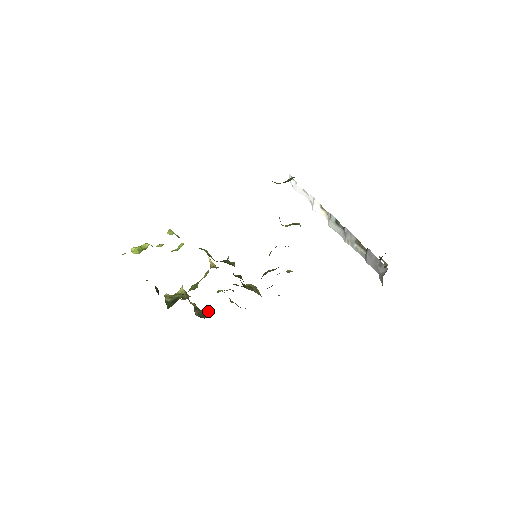
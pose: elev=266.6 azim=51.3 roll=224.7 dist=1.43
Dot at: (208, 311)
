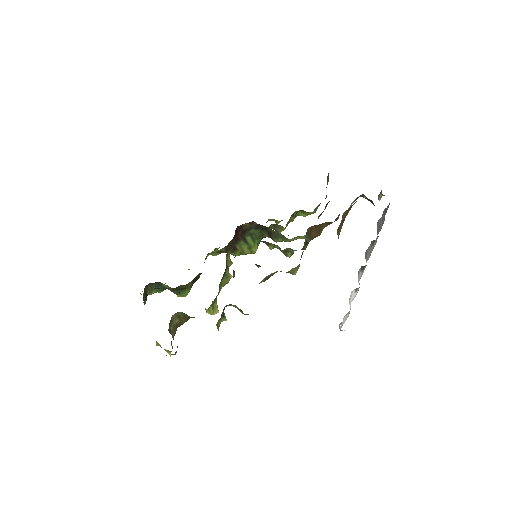
Dot at: occluded
